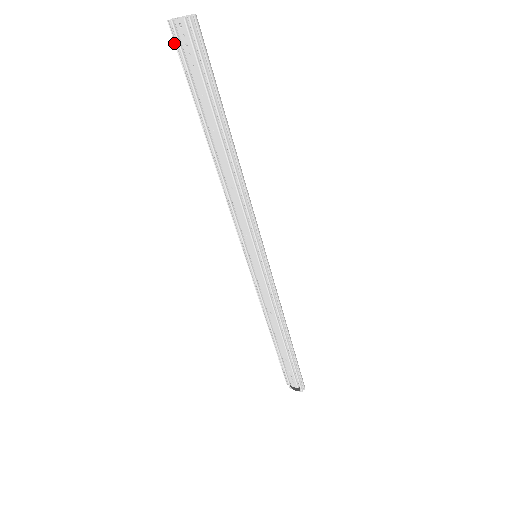
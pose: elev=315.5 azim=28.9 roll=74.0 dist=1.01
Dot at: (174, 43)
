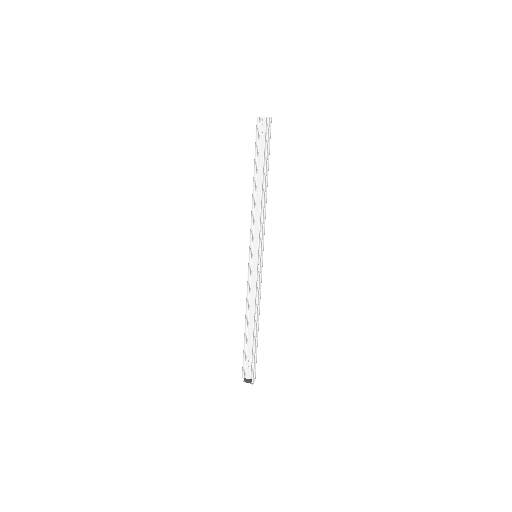
Dot at: (256, 127)
